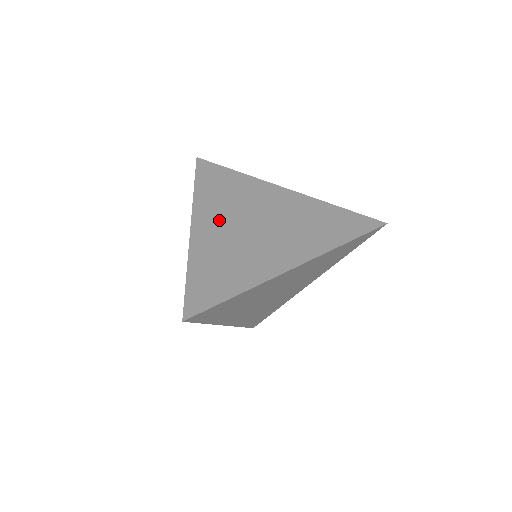
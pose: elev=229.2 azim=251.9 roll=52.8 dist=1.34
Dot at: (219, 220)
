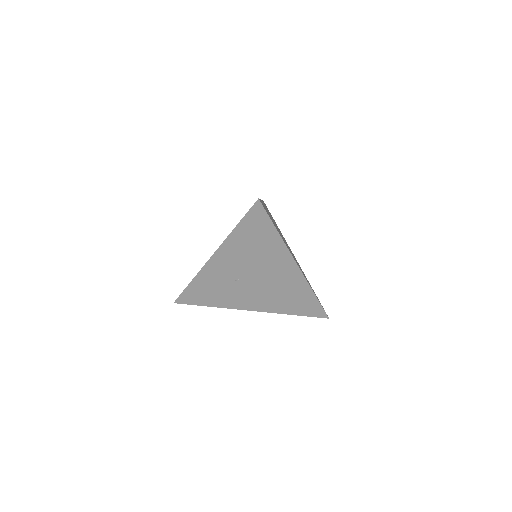
Dot at: occluded
